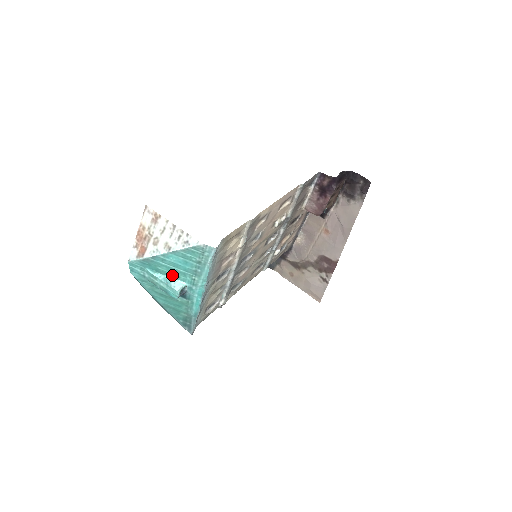
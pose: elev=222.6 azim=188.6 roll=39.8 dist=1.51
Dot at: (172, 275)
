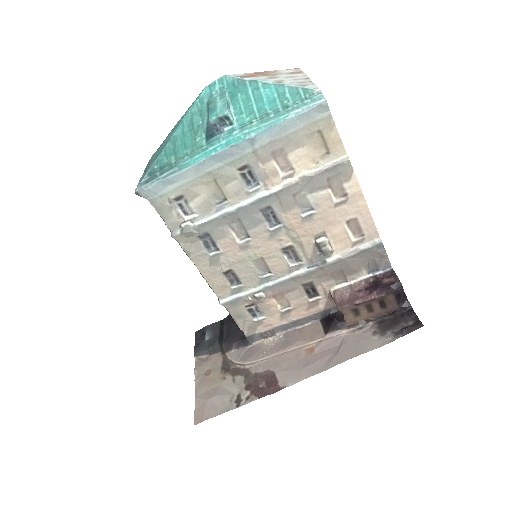
Dot at: (238, 108)
